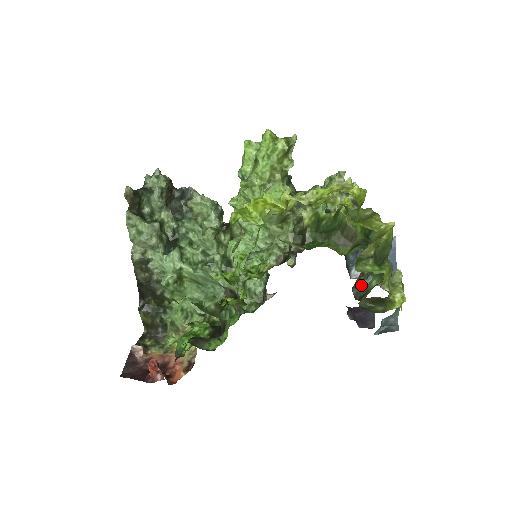
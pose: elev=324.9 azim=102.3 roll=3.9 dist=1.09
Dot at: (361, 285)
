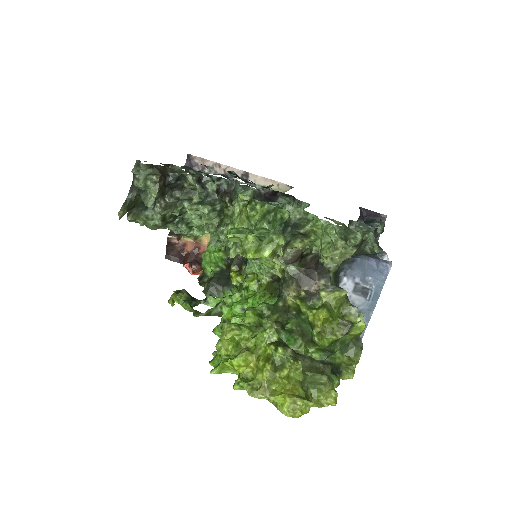
Dot at: occluded
